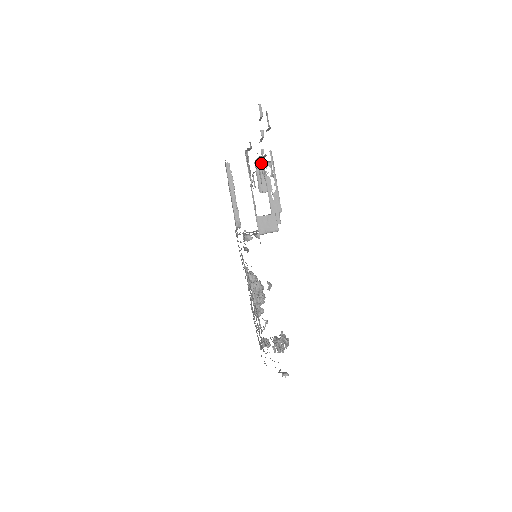
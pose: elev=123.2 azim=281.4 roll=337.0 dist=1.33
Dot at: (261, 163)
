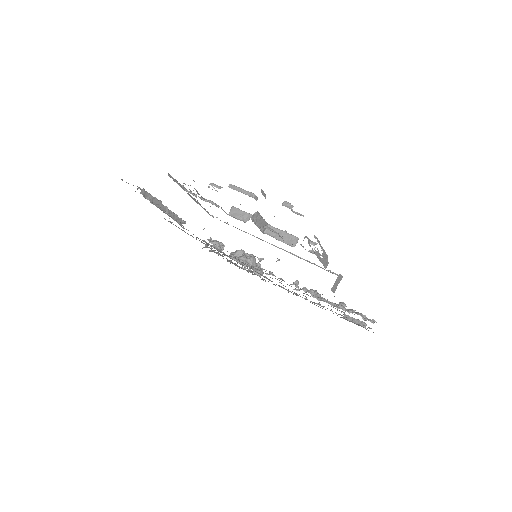
Dot at: (256, 214)
